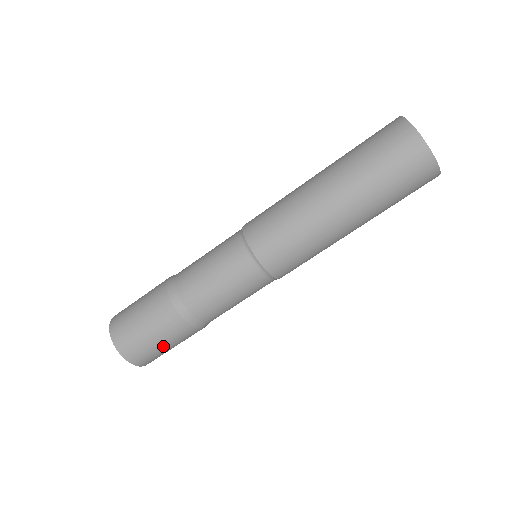
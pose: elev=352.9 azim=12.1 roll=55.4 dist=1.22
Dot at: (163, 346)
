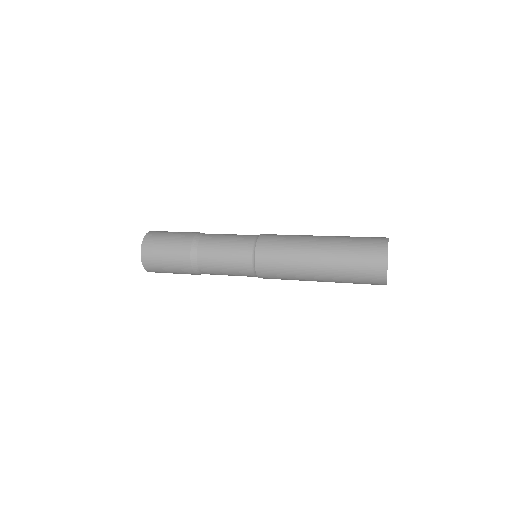
Dot at: (166, 263)
